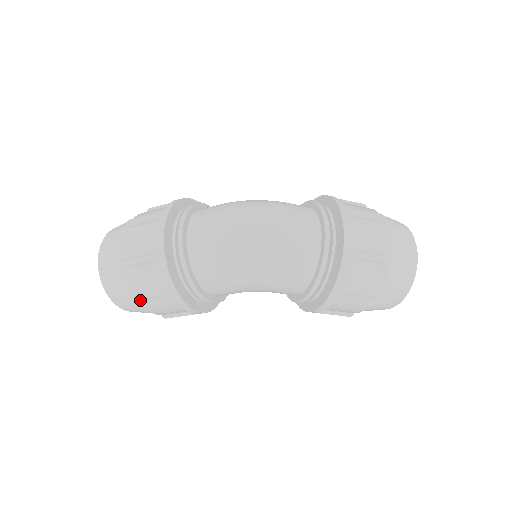
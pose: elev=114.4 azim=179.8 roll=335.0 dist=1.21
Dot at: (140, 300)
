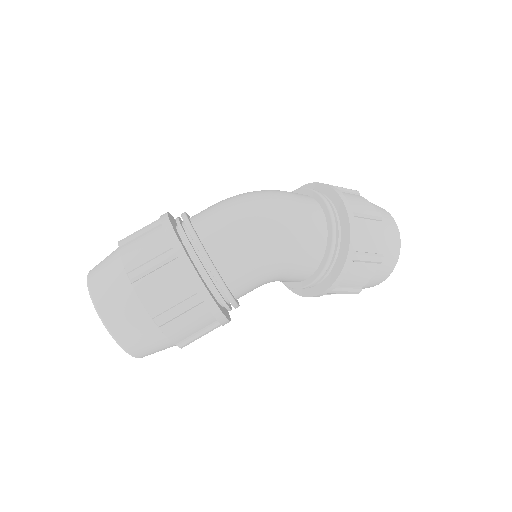
Dot at: (157, 316)
